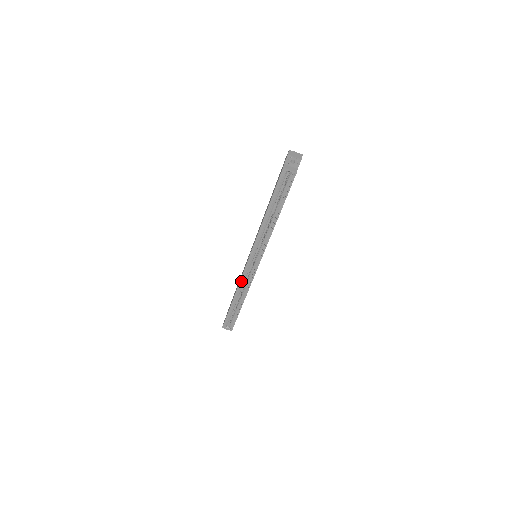
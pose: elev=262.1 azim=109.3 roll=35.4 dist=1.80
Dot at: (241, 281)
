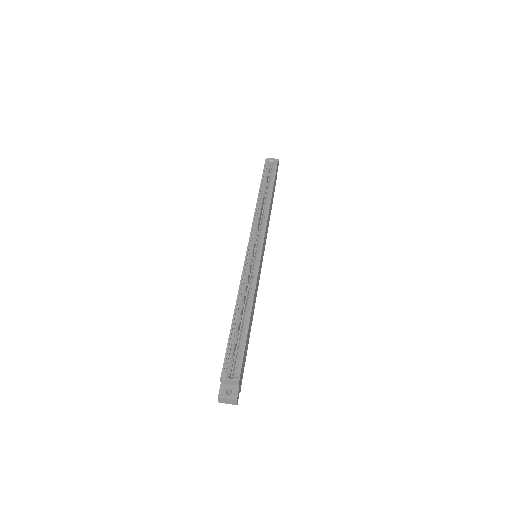
Dot at: (243, 278)
